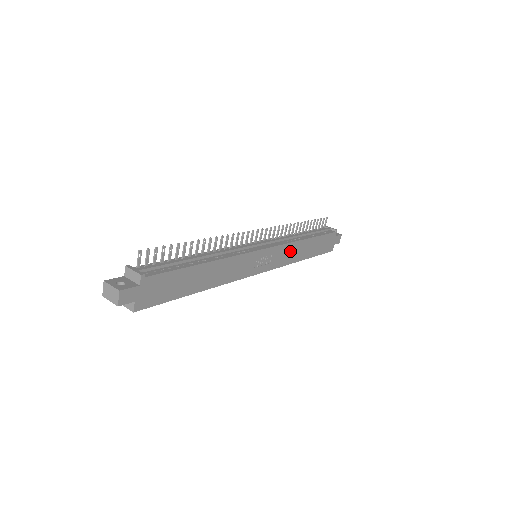
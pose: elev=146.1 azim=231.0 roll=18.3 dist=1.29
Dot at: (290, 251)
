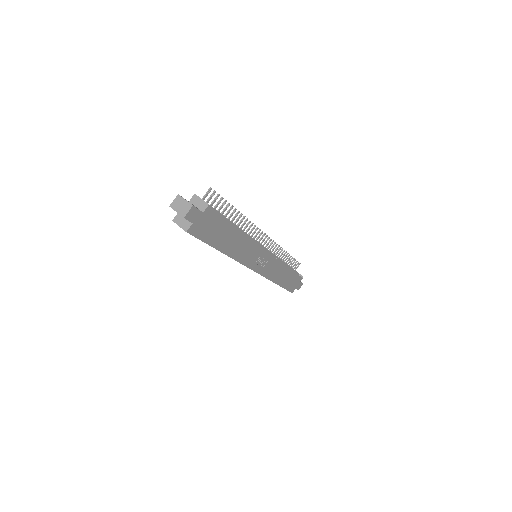
Dot at: (276, 269)
